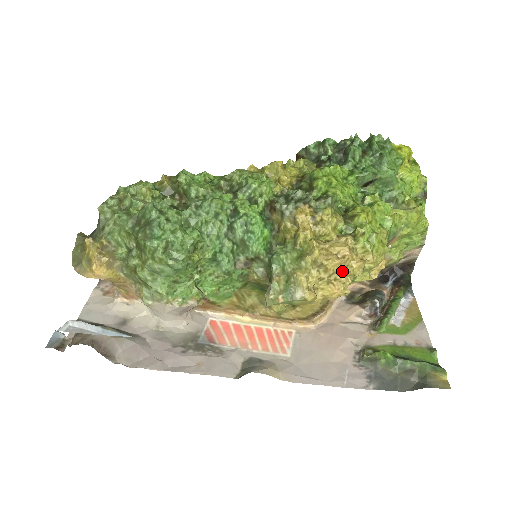
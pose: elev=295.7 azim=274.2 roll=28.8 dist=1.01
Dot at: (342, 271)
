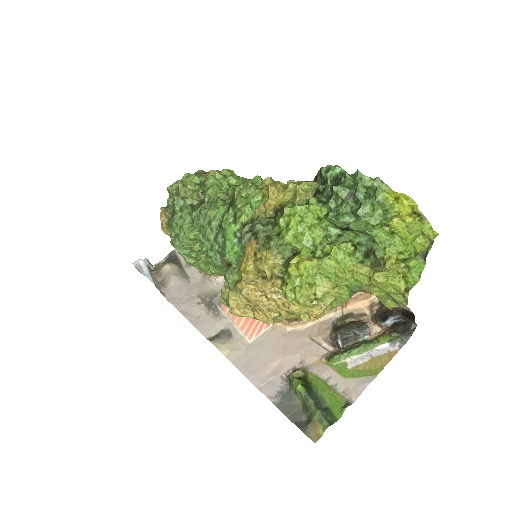
Dot at: (263, 307)
